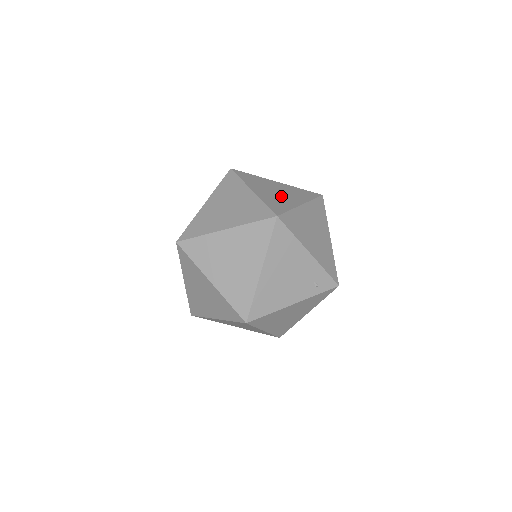
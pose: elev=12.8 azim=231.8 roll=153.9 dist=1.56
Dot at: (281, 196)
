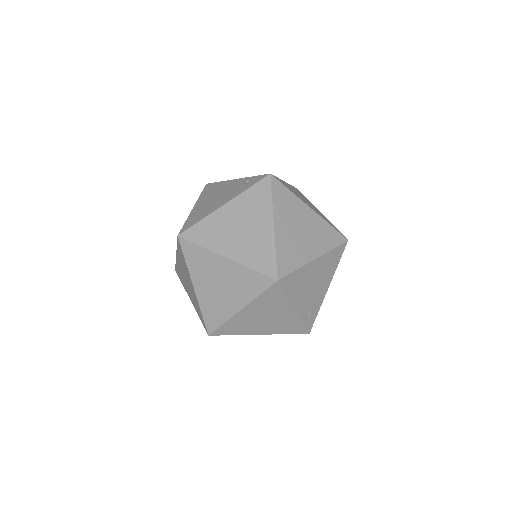
Dot at: occluded
